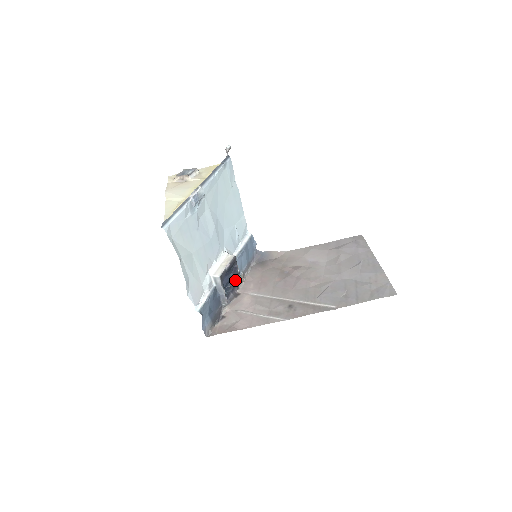
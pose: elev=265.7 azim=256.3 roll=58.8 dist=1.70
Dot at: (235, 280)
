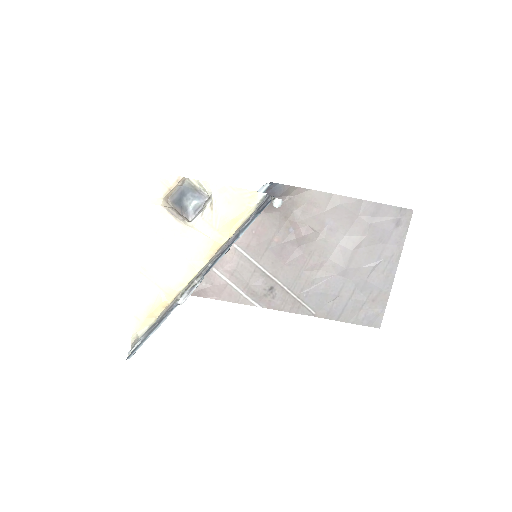
Dot at: occluded
